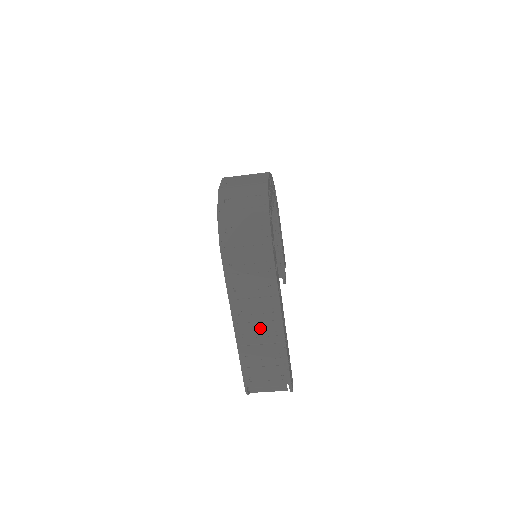
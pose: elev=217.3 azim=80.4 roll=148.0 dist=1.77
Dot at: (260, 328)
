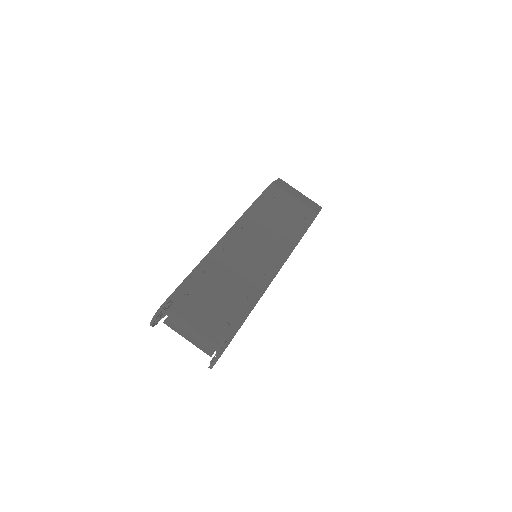
Dot at: (251, 257)
